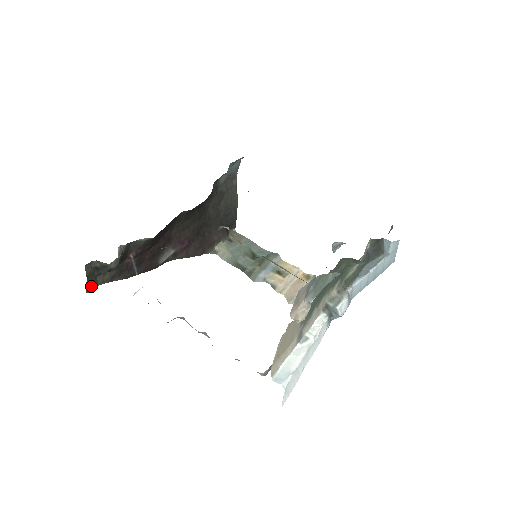
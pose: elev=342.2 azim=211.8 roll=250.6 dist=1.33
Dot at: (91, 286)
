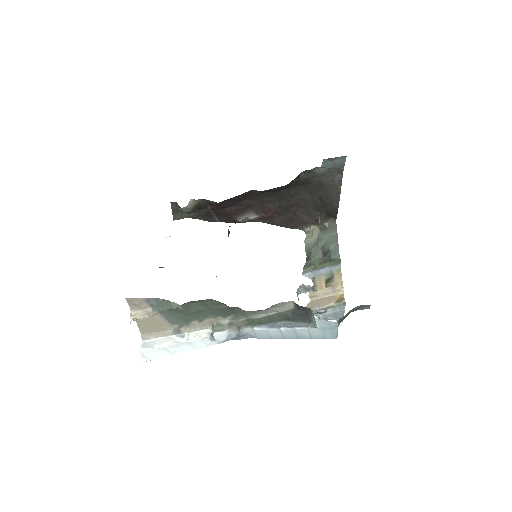
Dot at: (178, 217)
